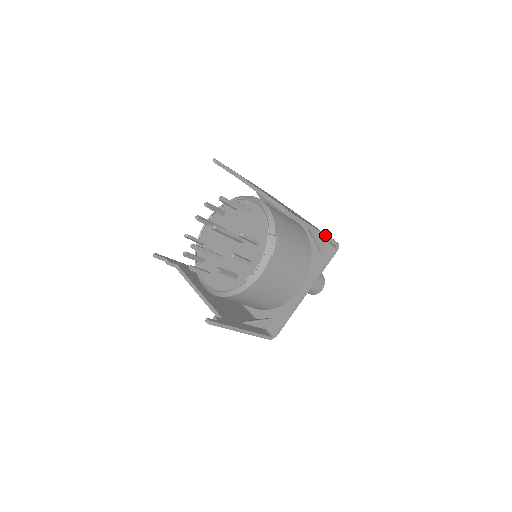
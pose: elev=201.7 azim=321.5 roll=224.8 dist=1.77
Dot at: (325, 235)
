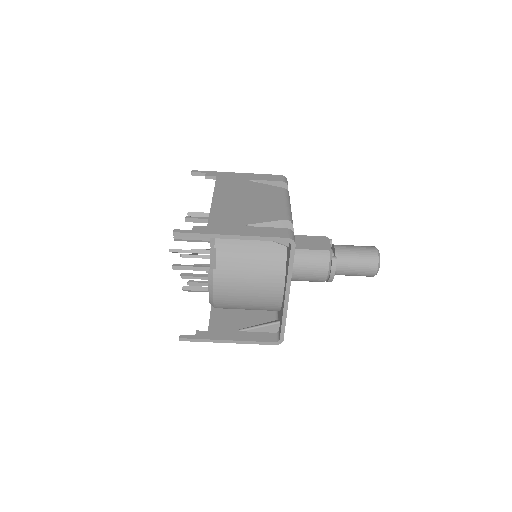
Dot at: (257, 237)
